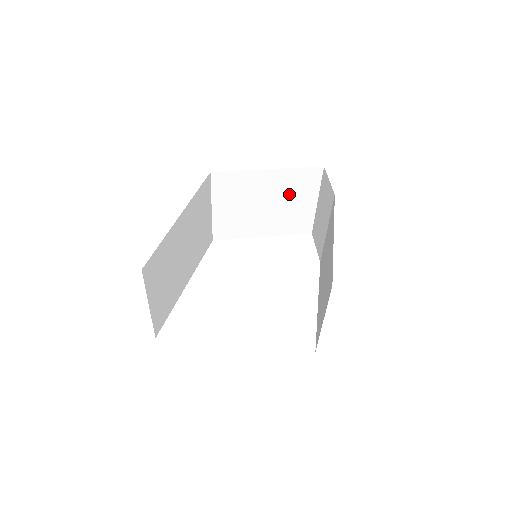
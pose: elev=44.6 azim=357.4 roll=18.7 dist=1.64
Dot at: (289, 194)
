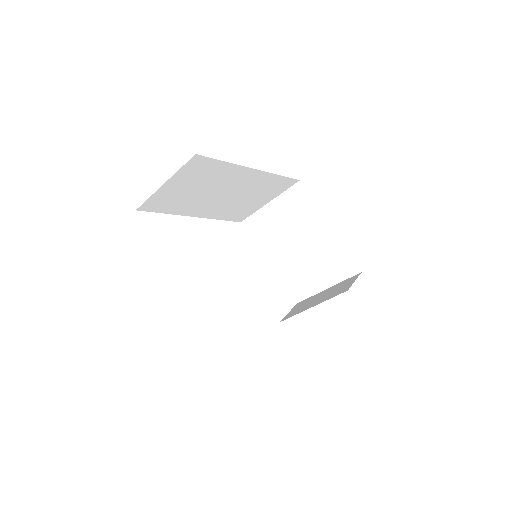
Dot at: (320, 259)
